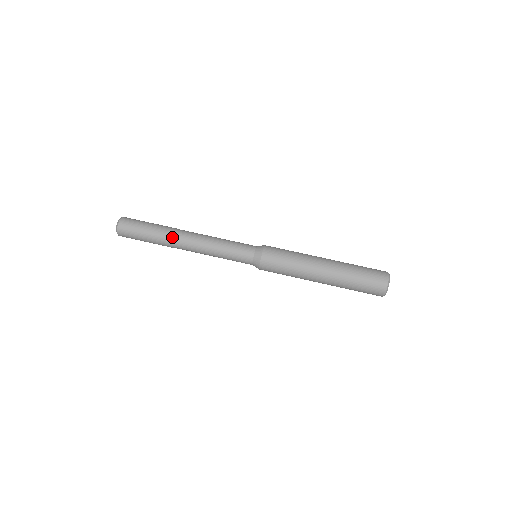
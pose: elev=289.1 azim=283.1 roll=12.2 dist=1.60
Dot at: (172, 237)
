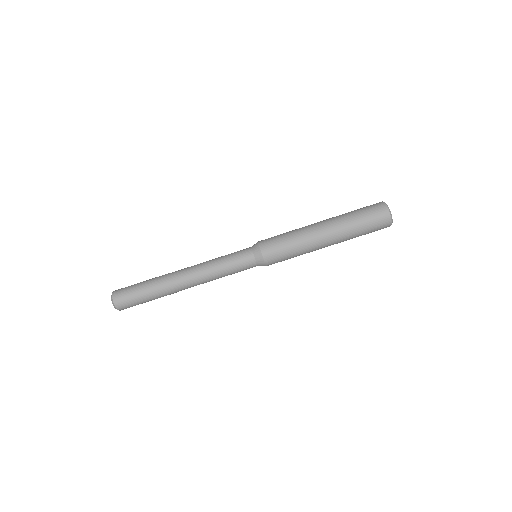
Dot at: (172, 289)
